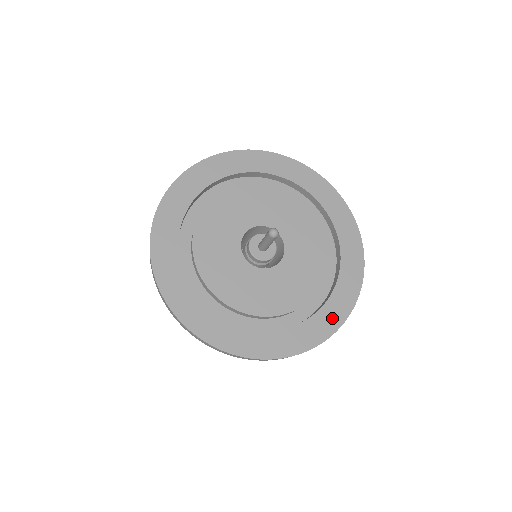
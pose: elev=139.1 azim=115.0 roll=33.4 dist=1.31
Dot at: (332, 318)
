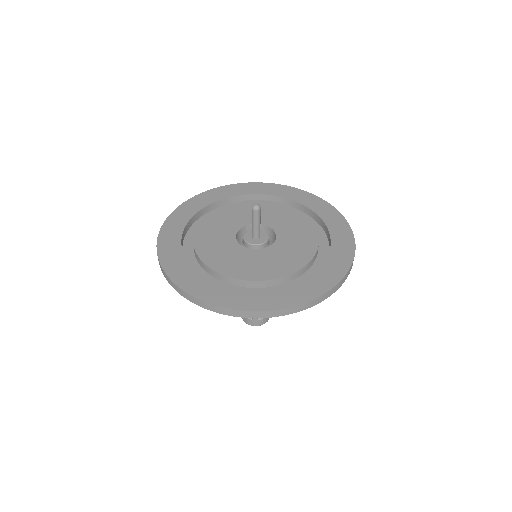
Dot at: (289, 298)
